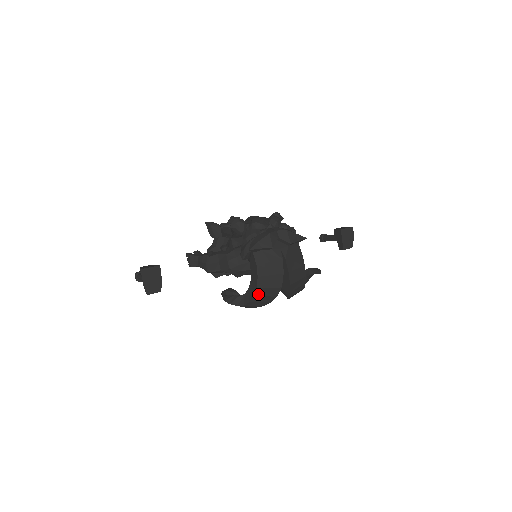
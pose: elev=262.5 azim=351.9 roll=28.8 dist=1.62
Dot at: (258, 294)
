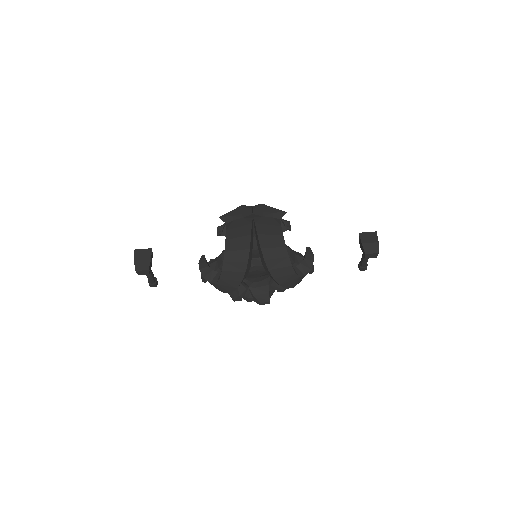
Dot at: (227, 259)
